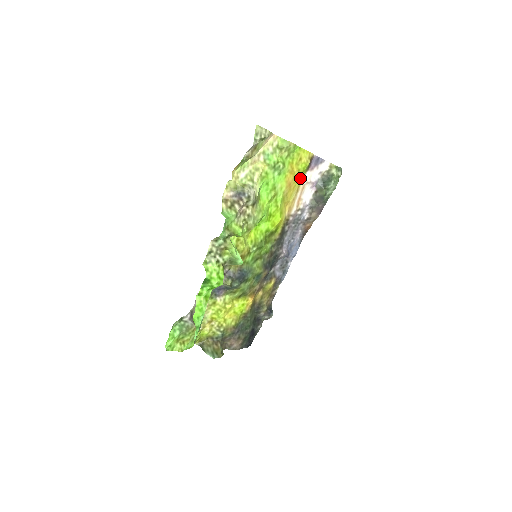
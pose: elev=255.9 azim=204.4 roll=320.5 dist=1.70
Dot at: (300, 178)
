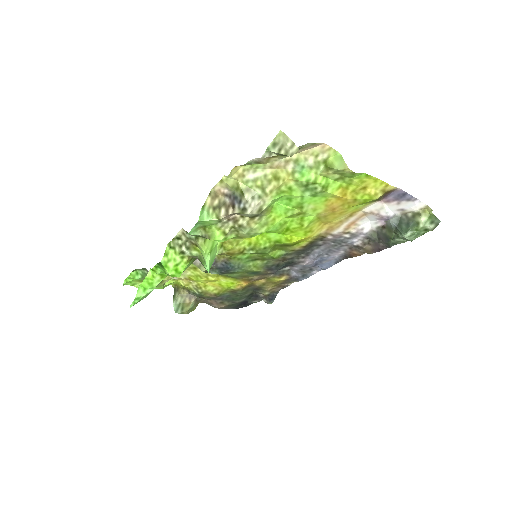
Dot at: (358, 205)
